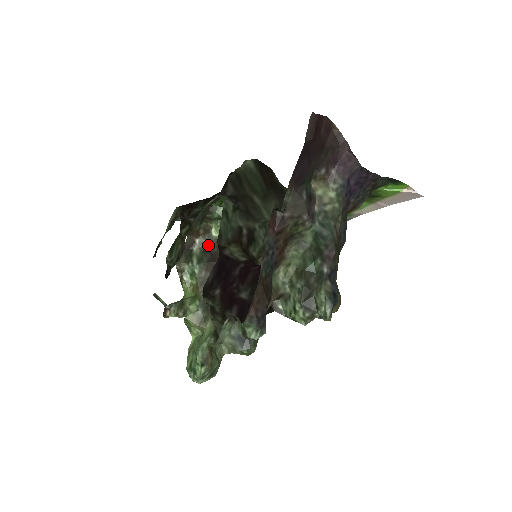
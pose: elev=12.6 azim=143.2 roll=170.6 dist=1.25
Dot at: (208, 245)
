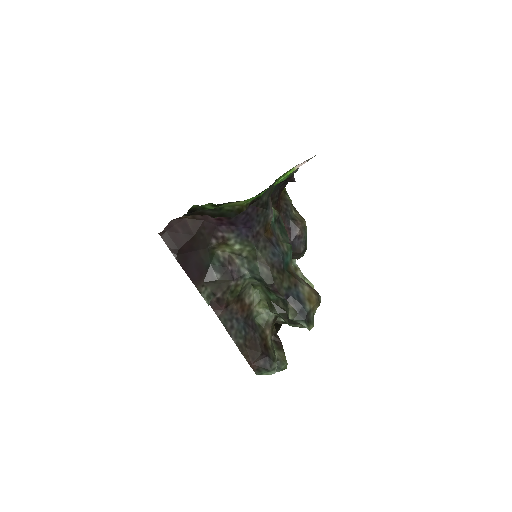
Dot at: occluded
